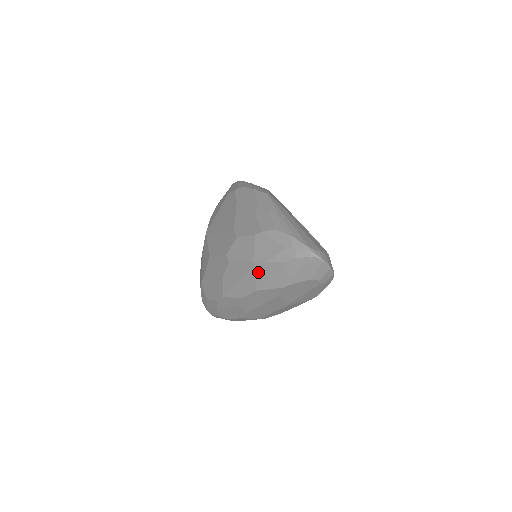
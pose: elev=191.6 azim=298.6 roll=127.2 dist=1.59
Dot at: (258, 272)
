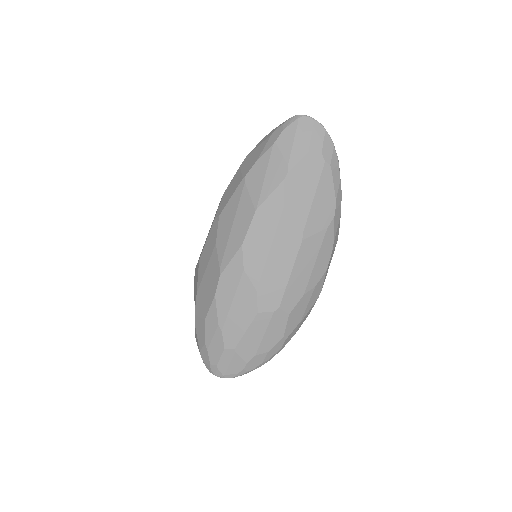
Dot at: (251, 184)
